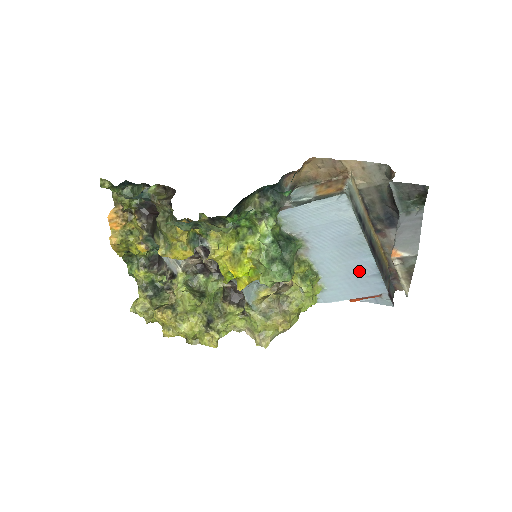
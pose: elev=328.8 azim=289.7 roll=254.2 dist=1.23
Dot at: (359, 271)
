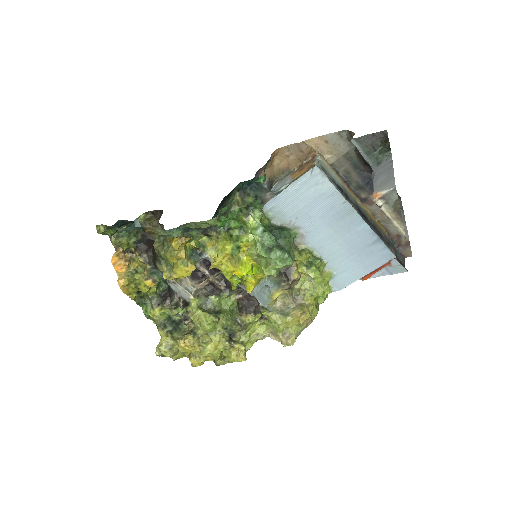
Dot at: (359, 243)
